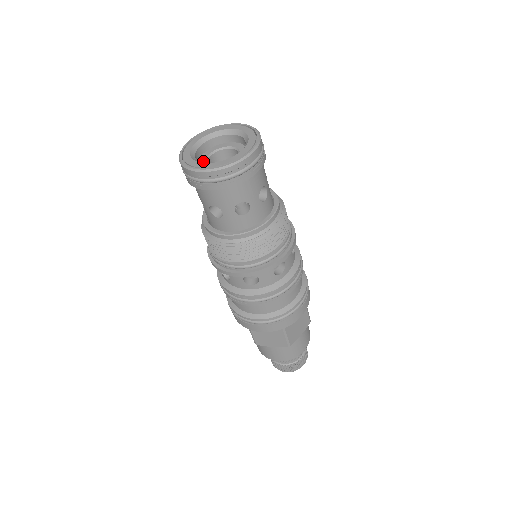
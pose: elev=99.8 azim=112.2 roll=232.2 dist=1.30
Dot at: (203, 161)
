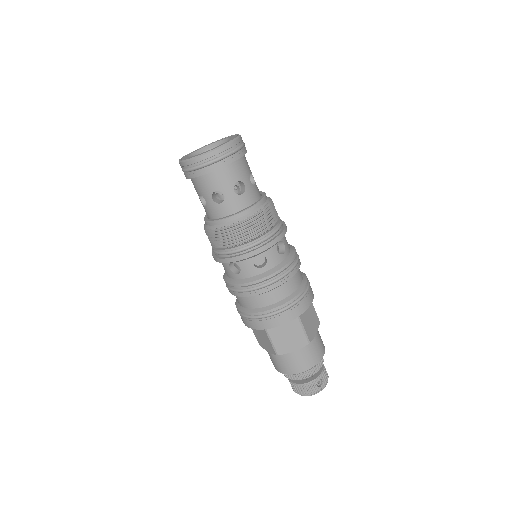
Dot at: occluded
